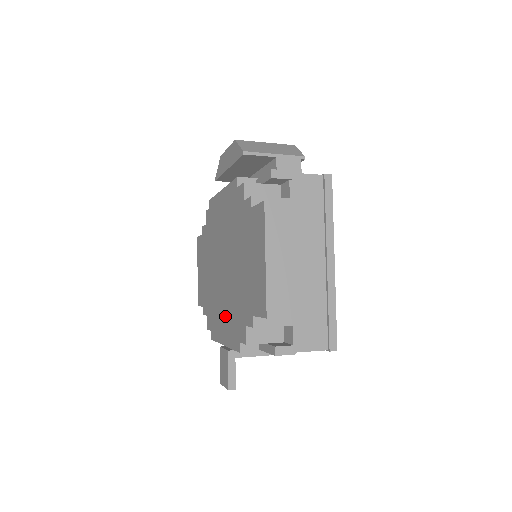
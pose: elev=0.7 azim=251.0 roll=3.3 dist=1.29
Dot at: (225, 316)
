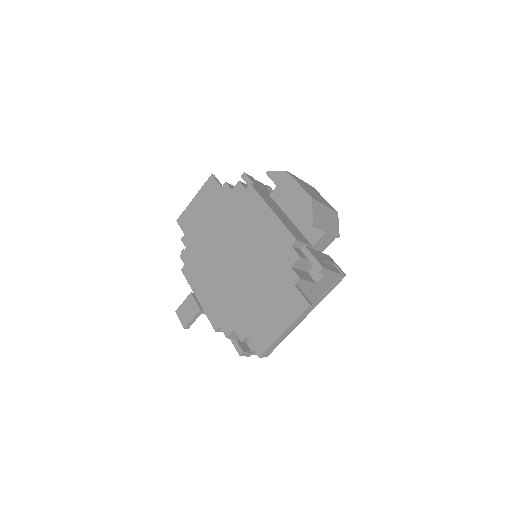
Dot at: (213, 288)
